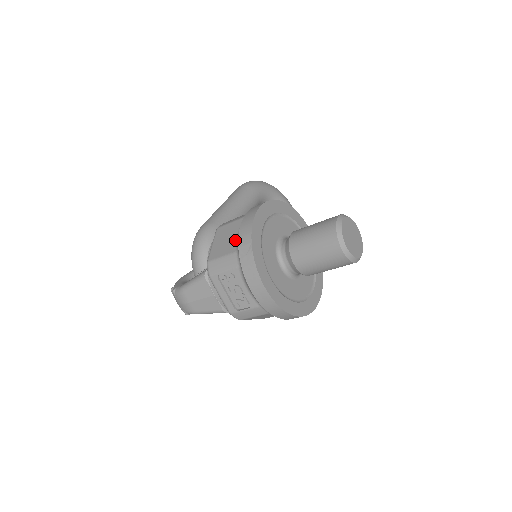
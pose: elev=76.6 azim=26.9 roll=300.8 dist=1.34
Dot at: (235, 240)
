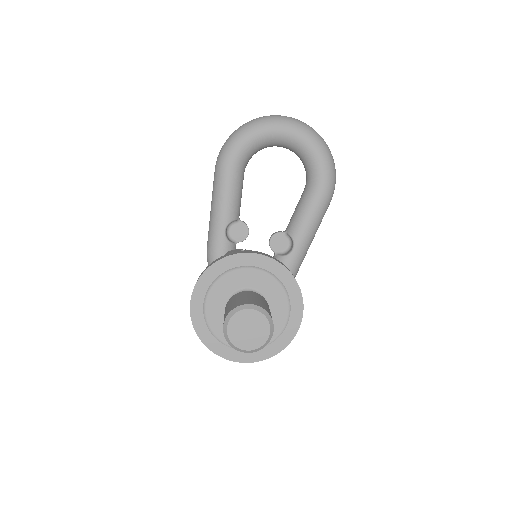
Dot at: occluded
